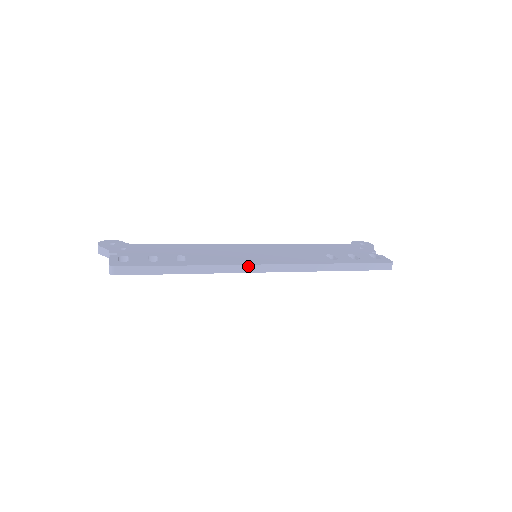
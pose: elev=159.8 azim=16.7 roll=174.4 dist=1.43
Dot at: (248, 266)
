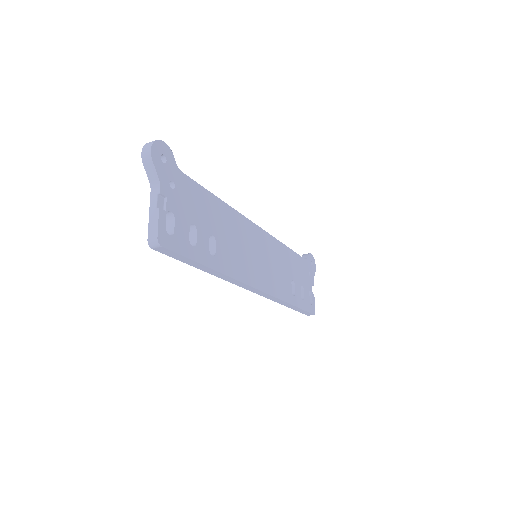
Dot at: (249, 286)
